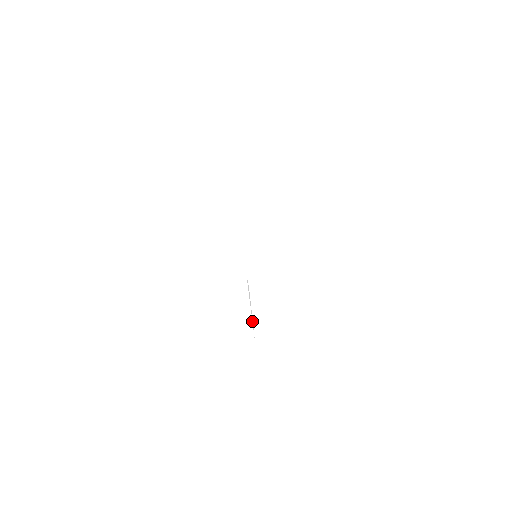
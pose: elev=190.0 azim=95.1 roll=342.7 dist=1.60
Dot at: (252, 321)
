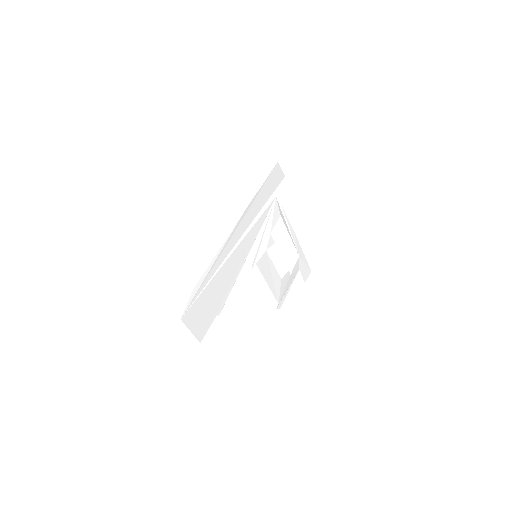
Dot at: (292, 239)
